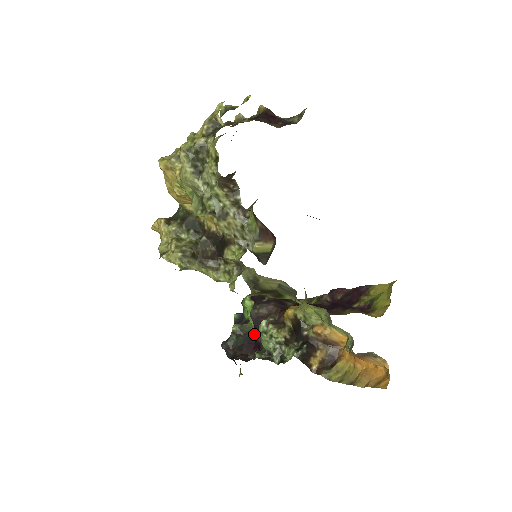
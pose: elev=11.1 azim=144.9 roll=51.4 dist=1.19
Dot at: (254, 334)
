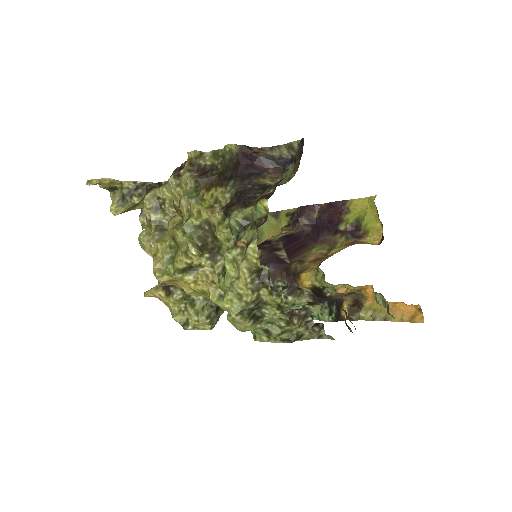
Dot at: occluded
